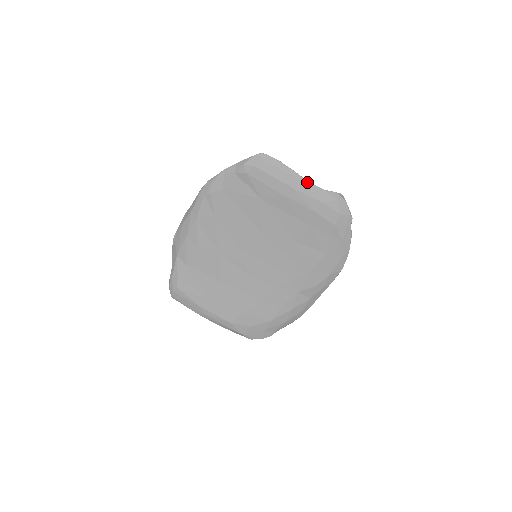
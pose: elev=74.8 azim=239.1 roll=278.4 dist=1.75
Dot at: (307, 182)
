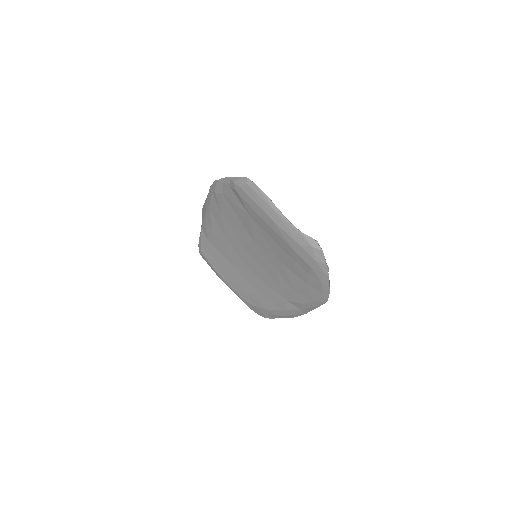
Dot at: (286, 220)
